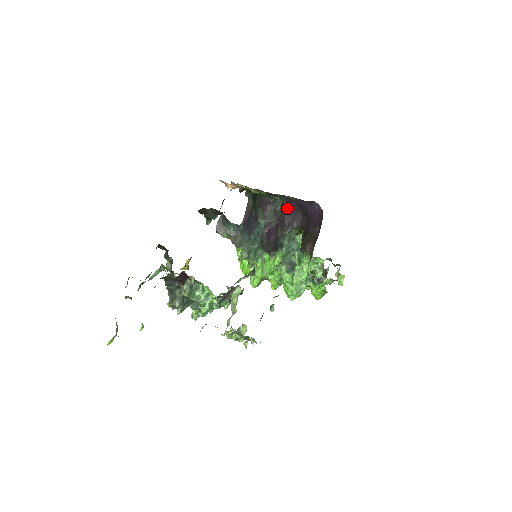
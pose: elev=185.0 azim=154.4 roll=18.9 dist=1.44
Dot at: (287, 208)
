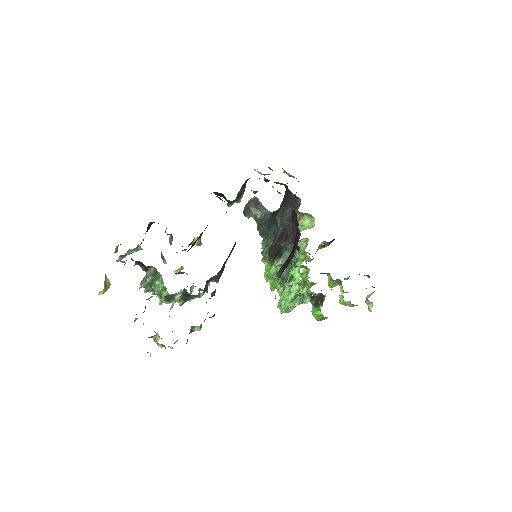
Dot at: occluded
